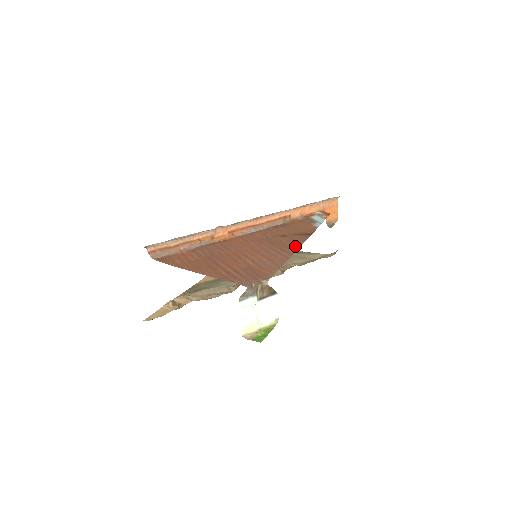
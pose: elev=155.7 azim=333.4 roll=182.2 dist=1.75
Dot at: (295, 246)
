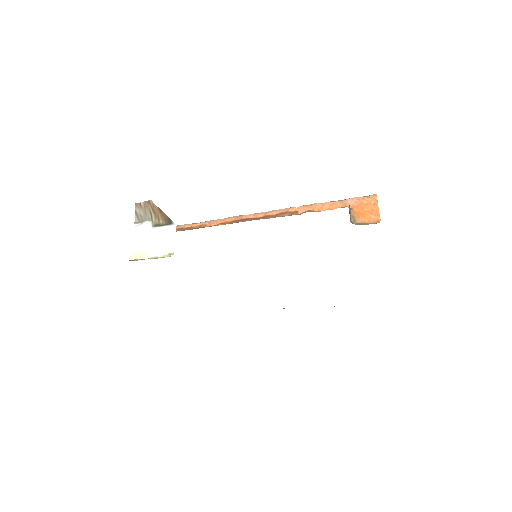
Dot at: occluded
